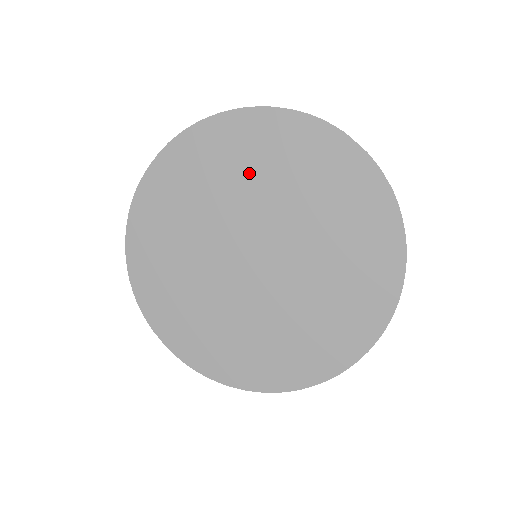
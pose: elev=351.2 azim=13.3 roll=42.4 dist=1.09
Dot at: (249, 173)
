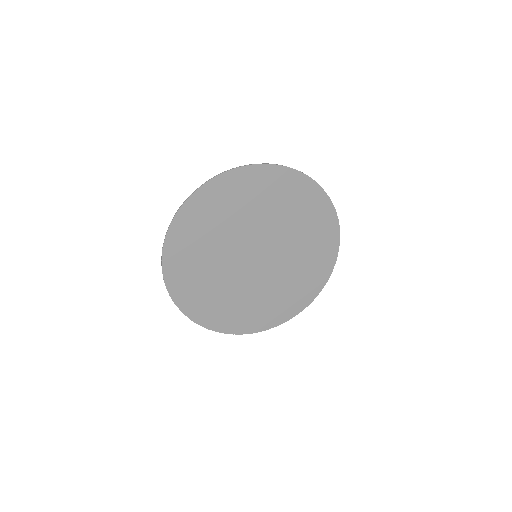
Dot at: (262, 206)
